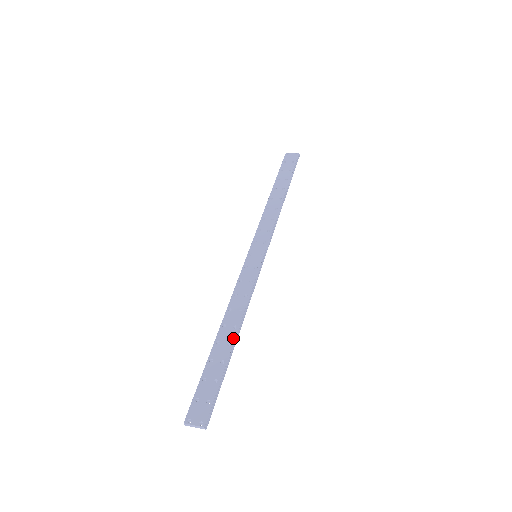
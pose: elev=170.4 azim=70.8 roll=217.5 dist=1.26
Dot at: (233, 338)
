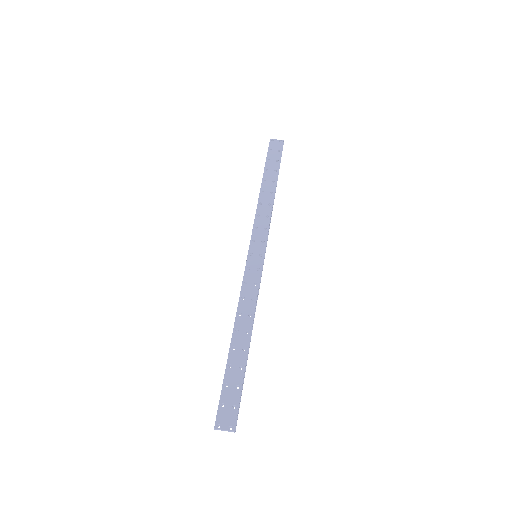
Dot at: (247, 343)
